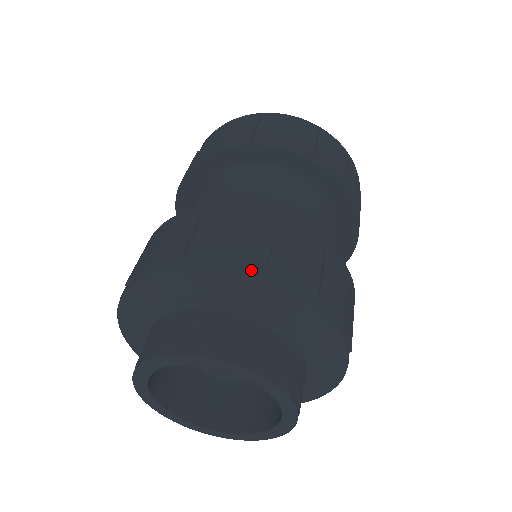
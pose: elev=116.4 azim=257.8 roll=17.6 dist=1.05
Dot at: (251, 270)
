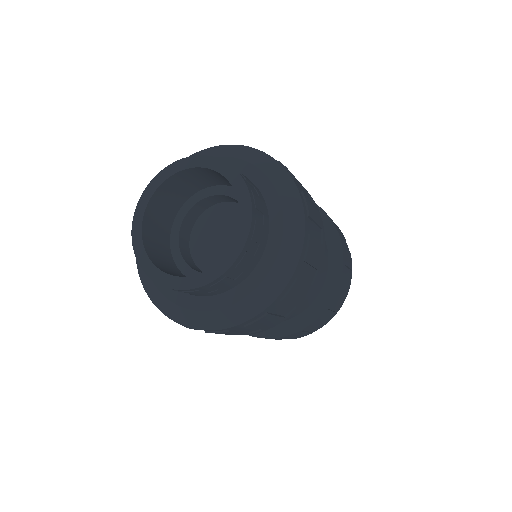
Dot at: occluded
